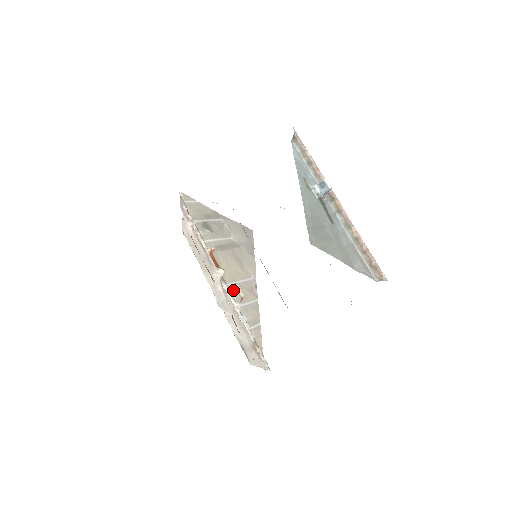
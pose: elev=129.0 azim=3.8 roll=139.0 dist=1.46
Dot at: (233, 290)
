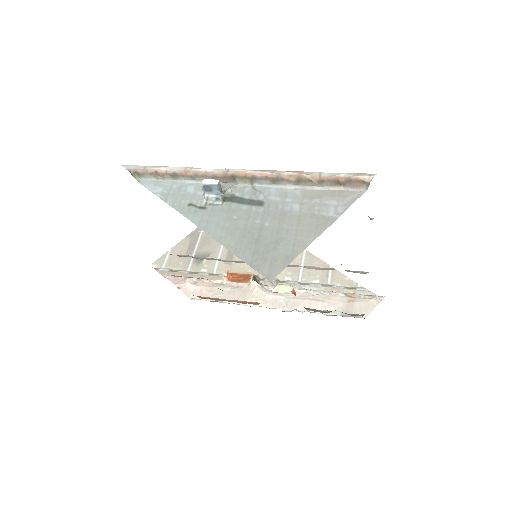
Dot at: (280, 275)
